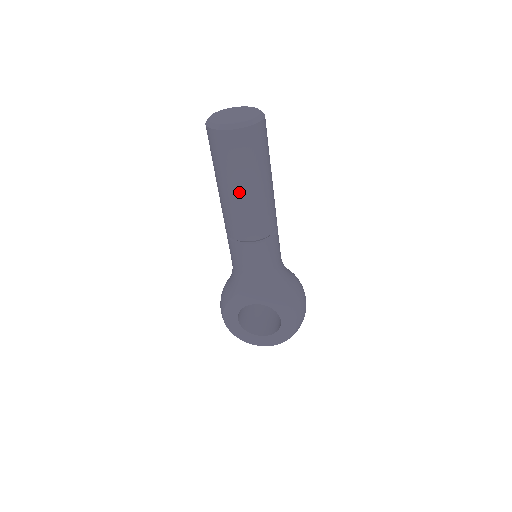
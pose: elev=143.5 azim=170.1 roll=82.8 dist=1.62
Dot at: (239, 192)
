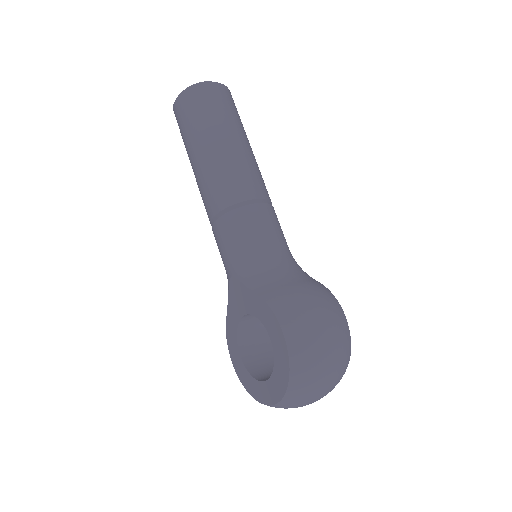
Dot at: (194, 159)
